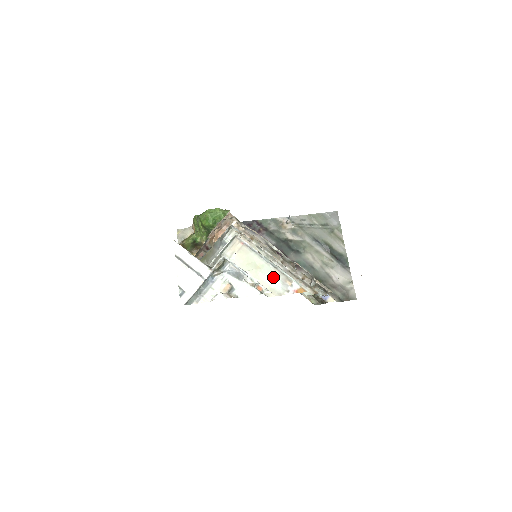
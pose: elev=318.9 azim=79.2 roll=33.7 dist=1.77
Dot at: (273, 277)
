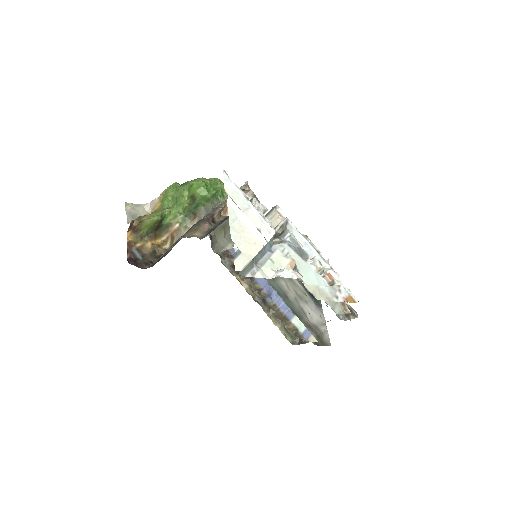
Dot at: occluded
